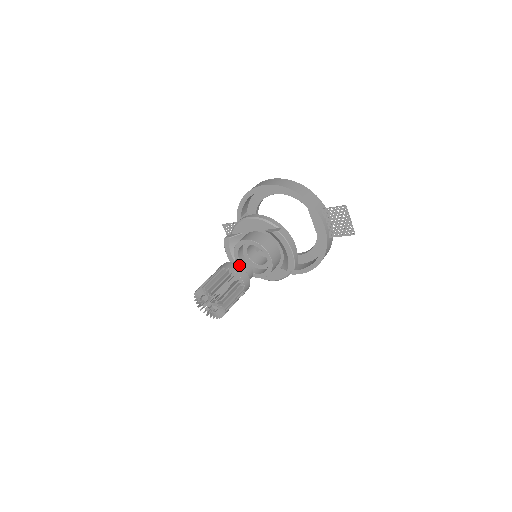
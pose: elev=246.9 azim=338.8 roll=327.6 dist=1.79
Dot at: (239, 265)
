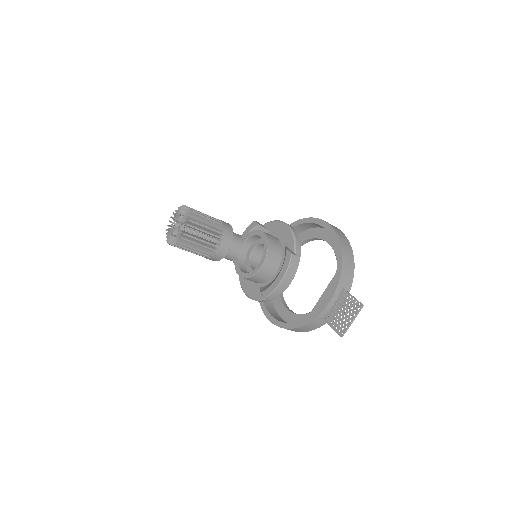
Dot at: (234, 237)
